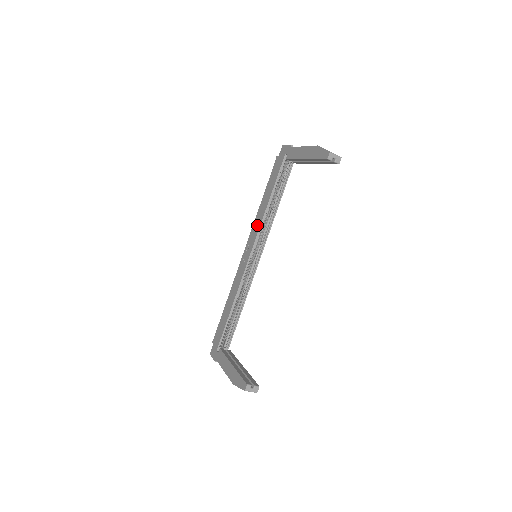
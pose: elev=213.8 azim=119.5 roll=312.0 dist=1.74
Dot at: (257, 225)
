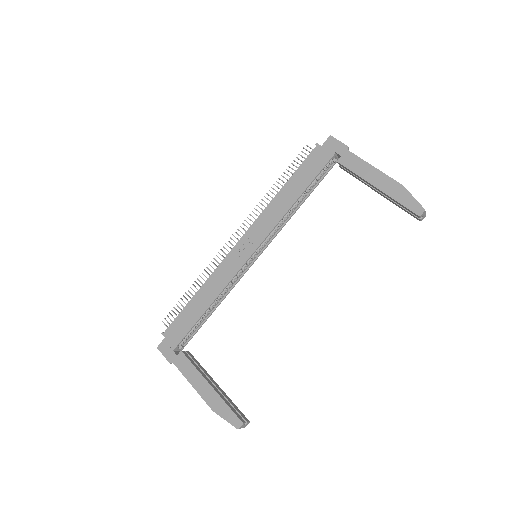
Dot at: (270, 221)
